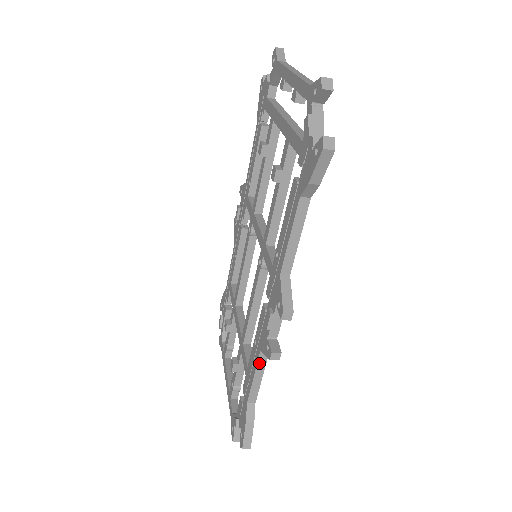
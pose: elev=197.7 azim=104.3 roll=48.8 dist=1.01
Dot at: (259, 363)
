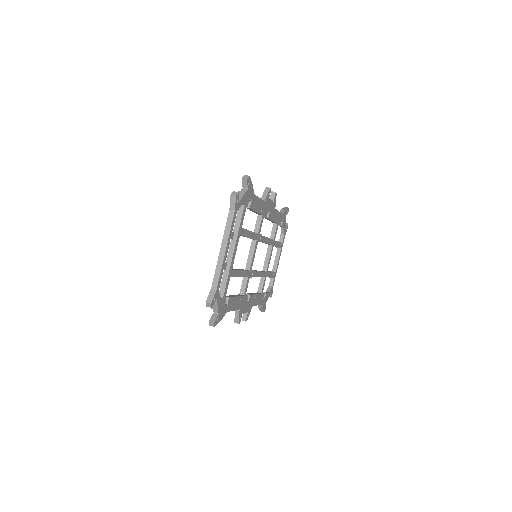
Dot at: occluded
